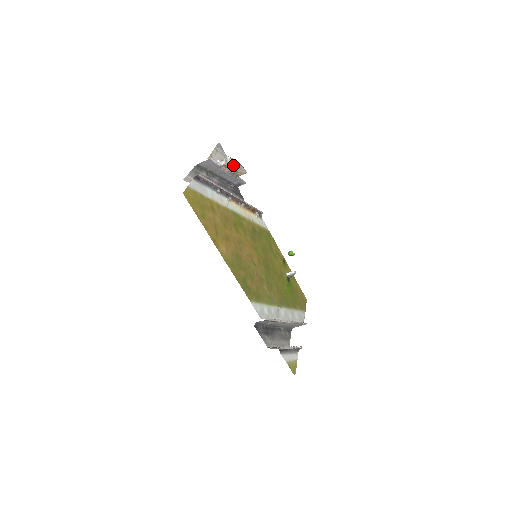
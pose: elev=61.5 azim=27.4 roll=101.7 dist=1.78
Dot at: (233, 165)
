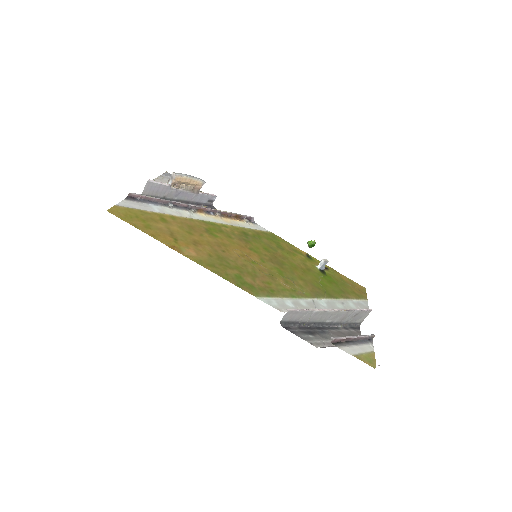
Dot at: (181, 178)
